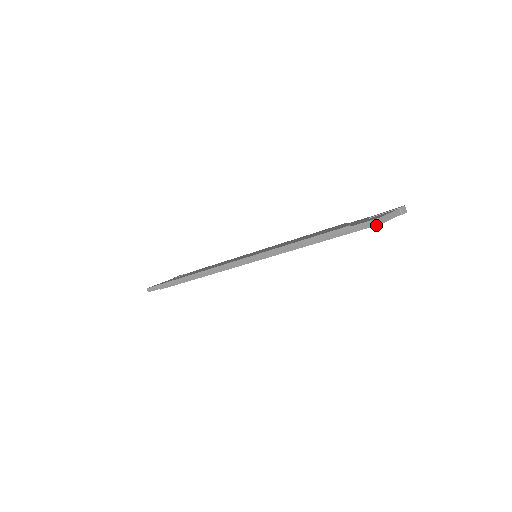
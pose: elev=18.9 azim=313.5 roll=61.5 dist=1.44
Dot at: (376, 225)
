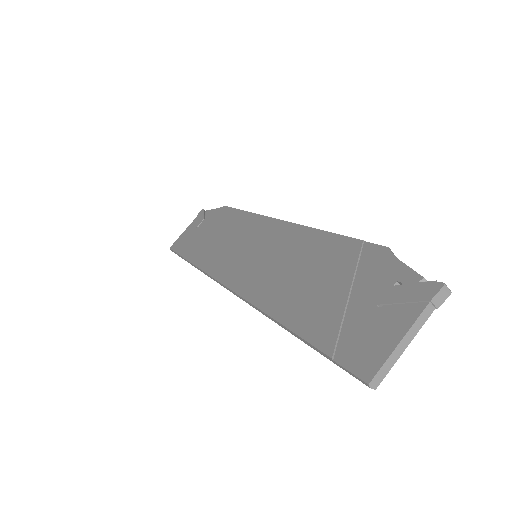
Dot at: (368, 386)
